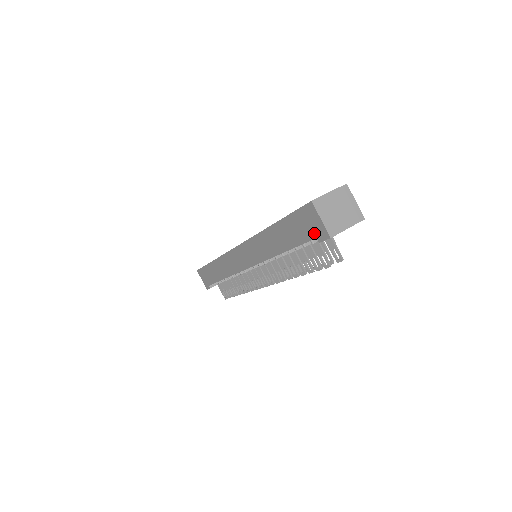
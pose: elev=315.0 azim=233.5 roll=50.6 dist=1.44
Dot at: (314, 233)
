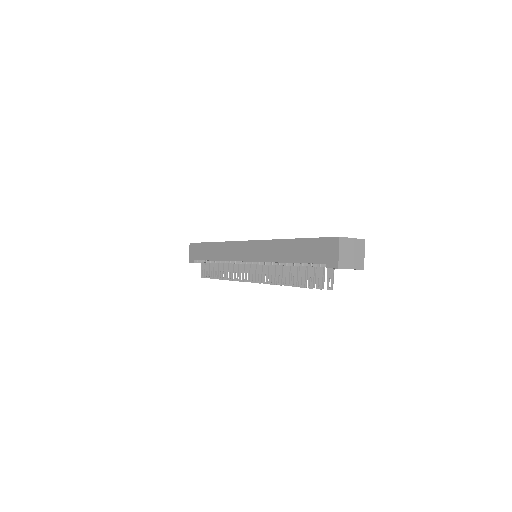
Dot at: (327, 259)
